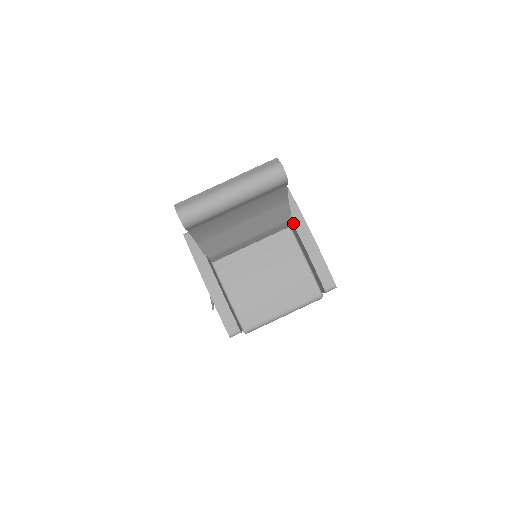
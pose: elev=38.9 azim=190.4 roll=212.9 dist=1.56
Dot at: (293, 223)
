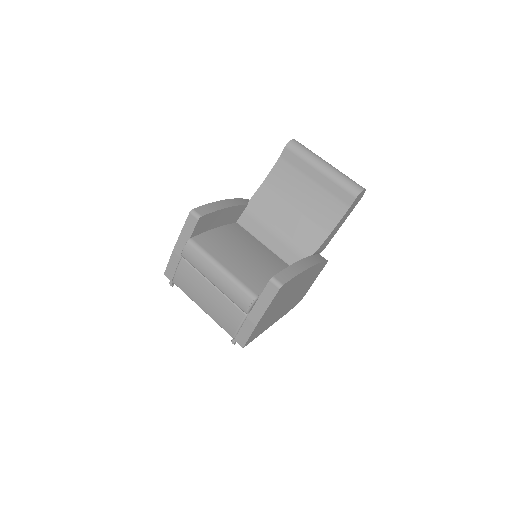
Dot at: (309, 256)
